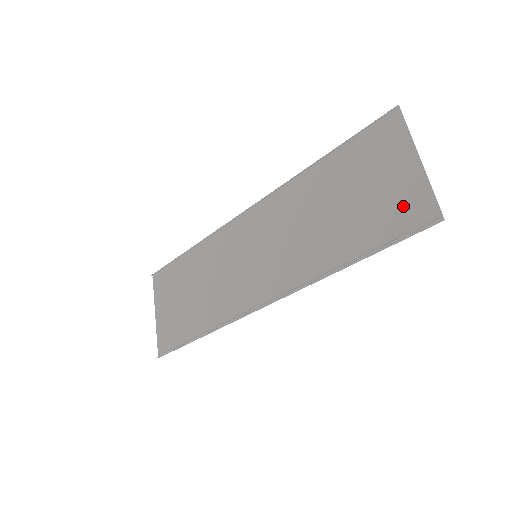
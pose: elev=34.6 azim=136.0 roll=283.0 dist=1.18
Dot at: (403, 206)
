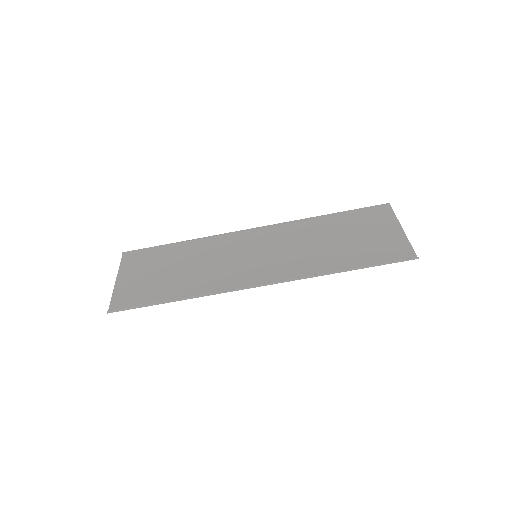
Dot at: (390, 248)
